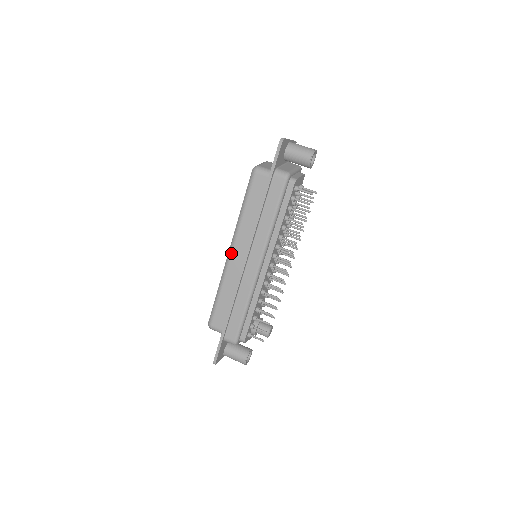
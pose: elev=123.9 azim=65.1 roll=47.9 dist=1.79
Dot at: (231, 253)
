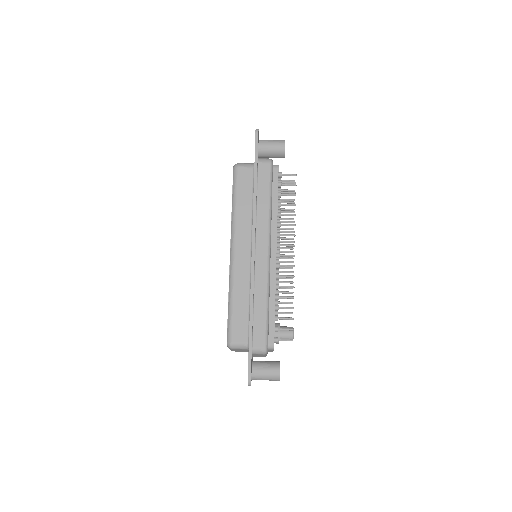
Dot at: (234, 254)
